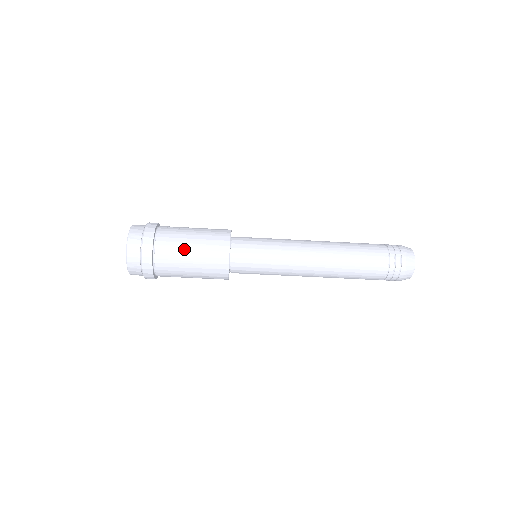
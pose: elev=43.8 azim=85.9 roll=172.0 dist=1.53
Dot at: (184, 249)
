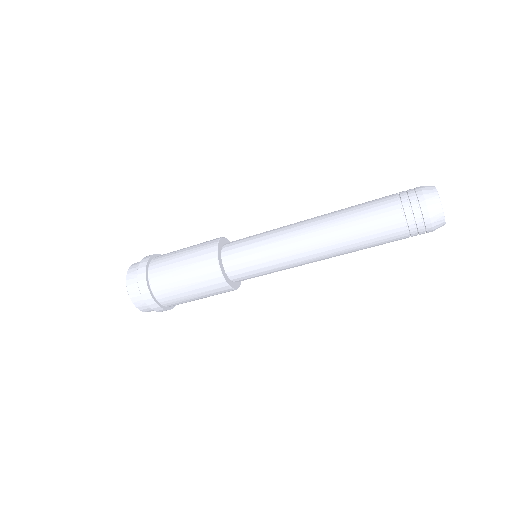
Dot at: (175, 274)
